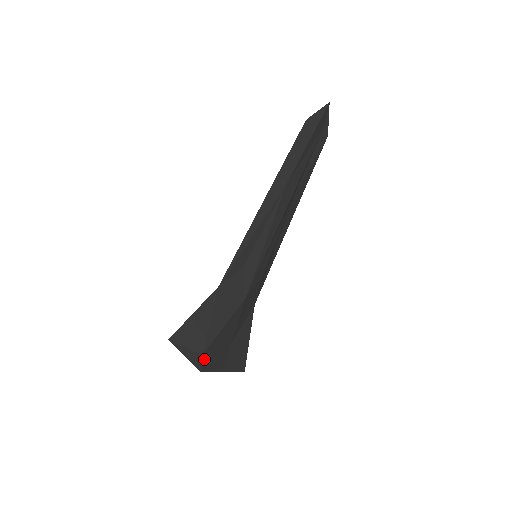
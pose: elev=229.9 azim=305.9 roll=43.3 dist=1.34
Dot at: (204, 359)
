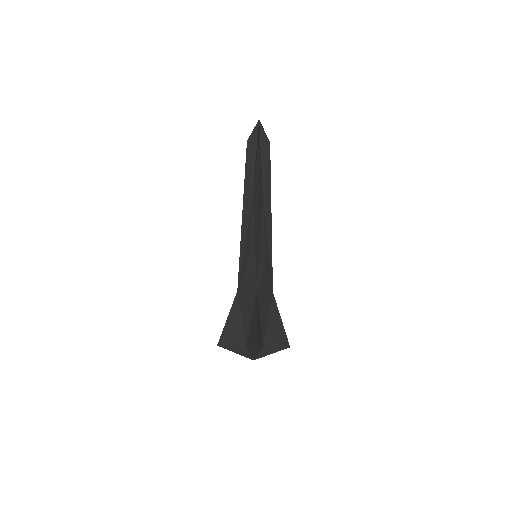
Dot at: (248, 348)
